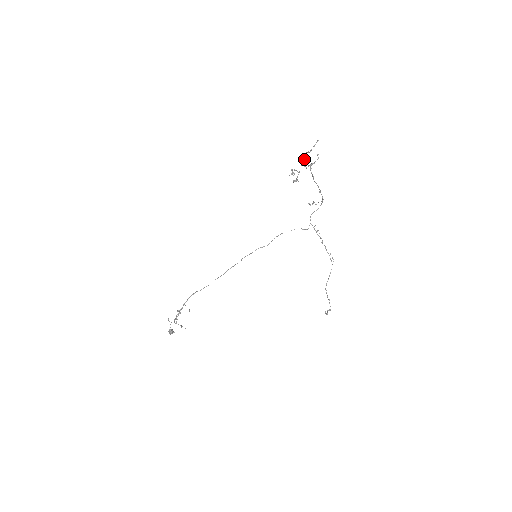
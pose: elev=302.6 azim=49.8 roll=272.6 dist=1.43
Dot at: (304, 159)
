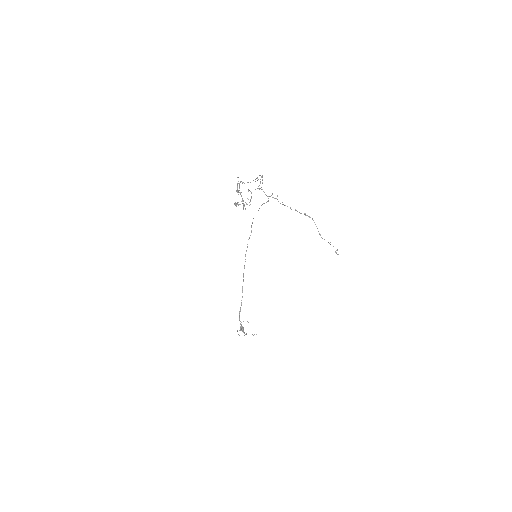
Dot at: occluded
